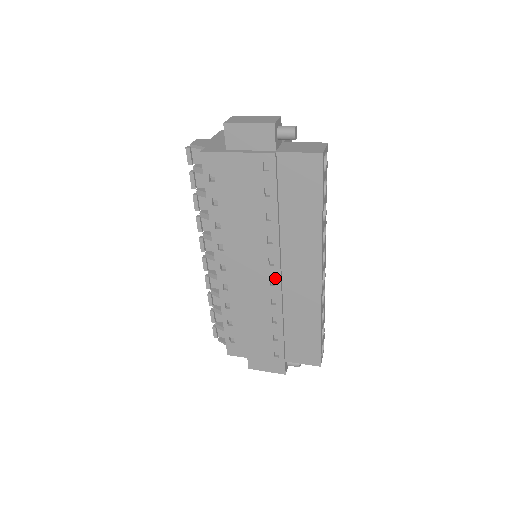
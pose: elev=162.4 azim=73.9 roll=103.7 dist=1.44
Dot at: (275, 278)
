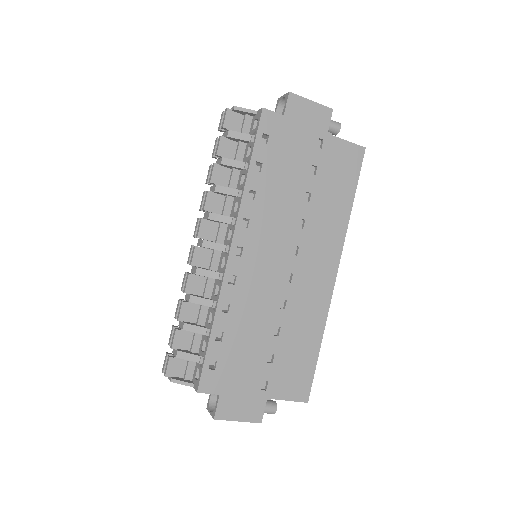
Dot at: (294, 272)
